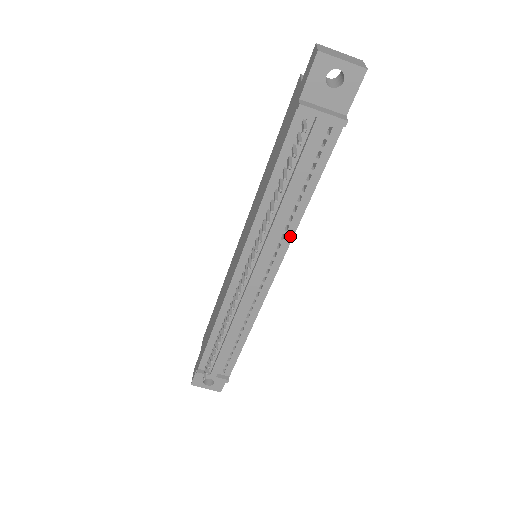
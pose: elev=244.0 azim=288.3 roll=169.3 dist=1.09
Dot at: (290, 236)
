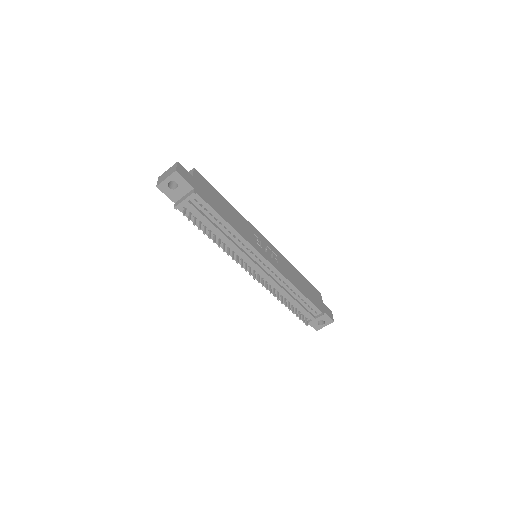
Dot at: (245, 242)
